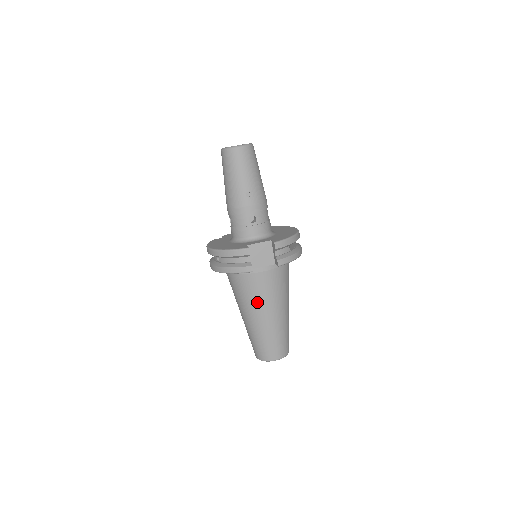
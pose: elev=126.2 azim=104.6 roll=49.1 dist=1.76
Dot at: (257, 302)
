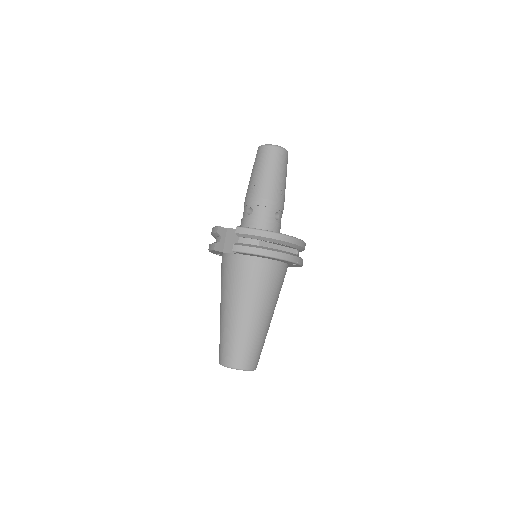
Dot at: (223, 290)
